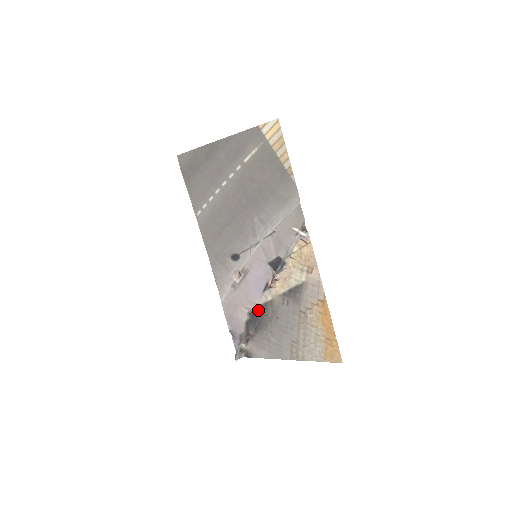
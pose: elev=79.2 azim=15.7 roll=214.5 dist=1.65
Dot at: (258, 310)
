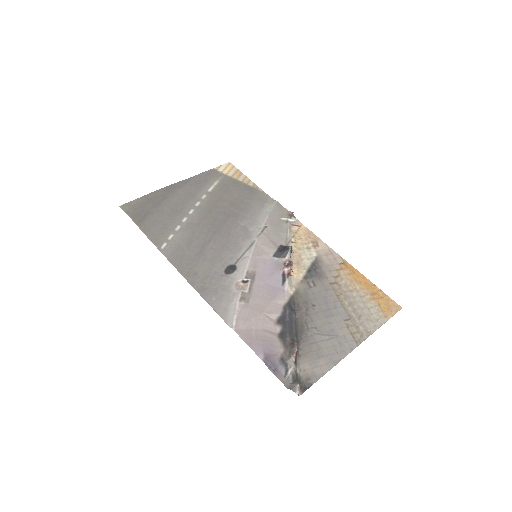
Dot at: (288, 308)
